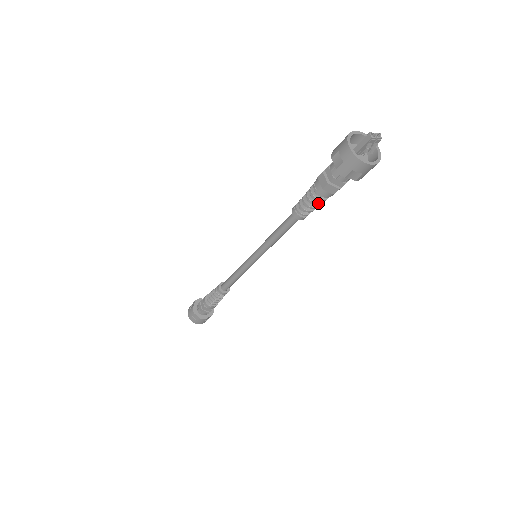
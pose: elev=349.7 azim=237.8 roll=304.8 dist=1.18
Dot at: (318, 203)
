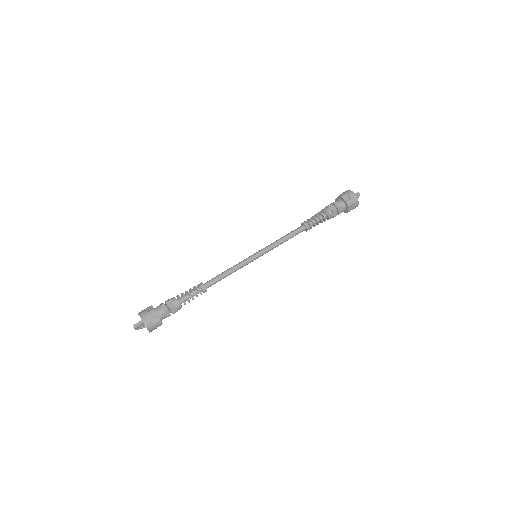
Dot at: occluded
